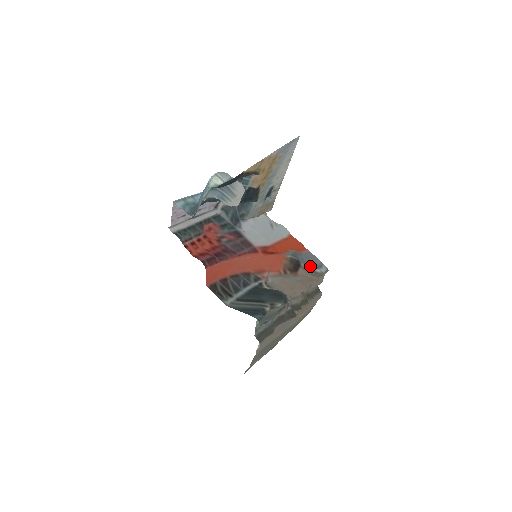
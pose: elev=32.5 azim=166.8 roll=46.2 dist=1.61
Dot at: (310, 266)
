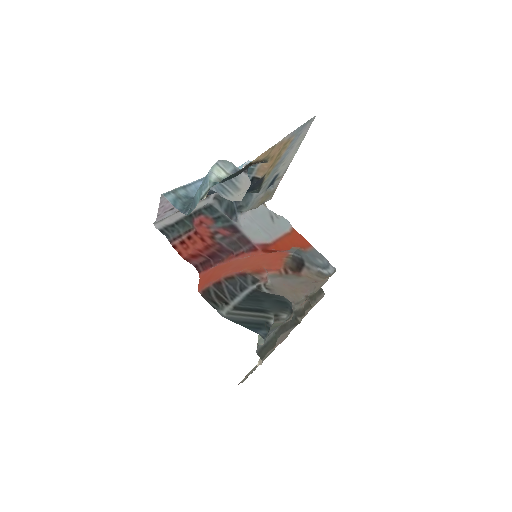
Dot at: (316, 266)
